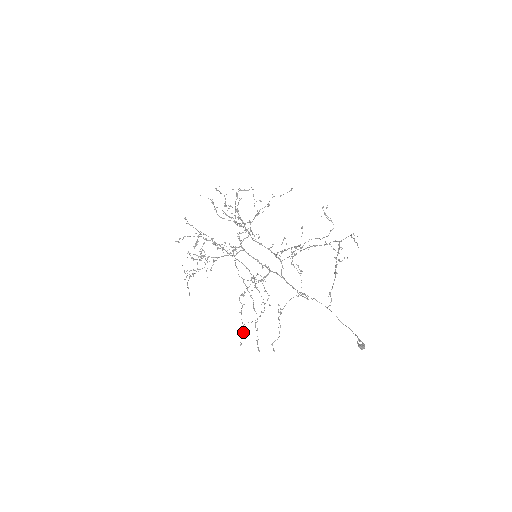
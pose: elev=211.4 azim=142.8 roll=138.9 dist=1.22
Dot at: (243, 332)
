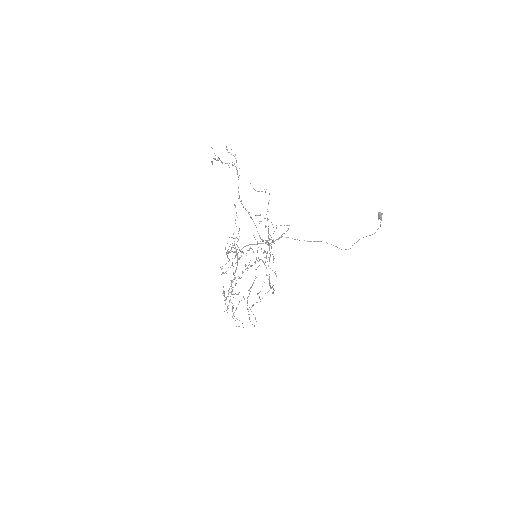
Dot at: (271, 288)
